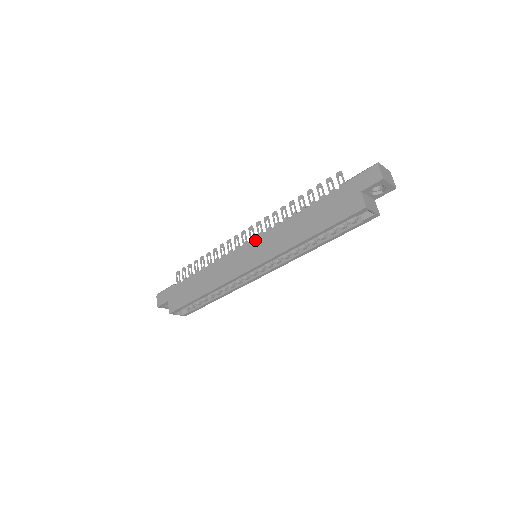
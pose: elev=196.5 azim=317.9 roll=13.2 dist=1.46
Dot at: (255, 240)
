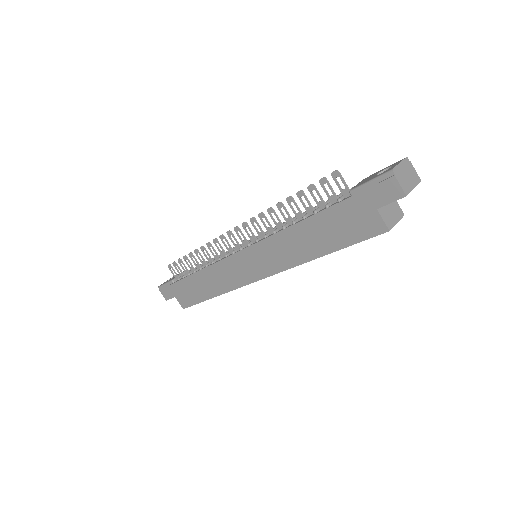
Dot at: (250, 249)
